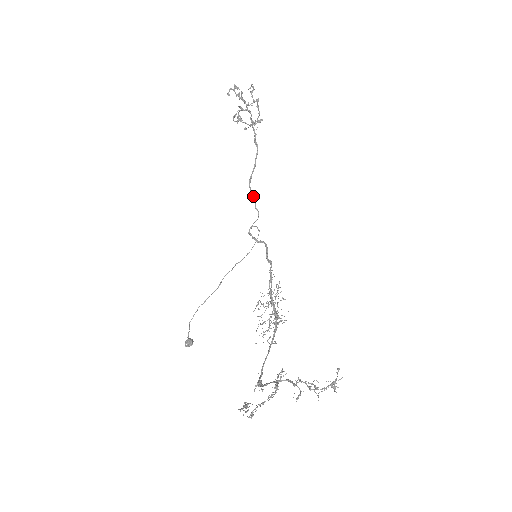
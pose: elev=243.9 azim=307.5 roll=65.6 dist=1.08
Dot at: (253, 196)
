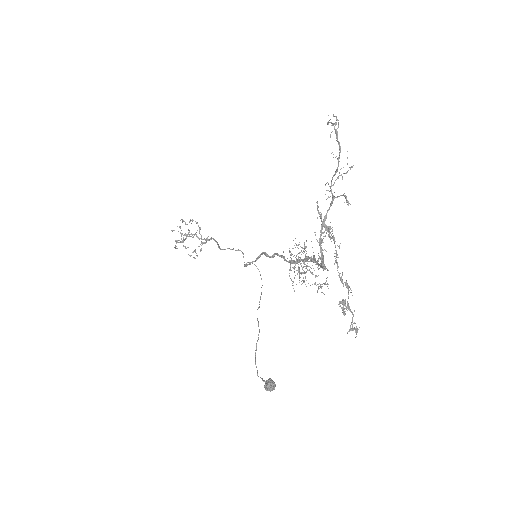
Dot at: occluded
